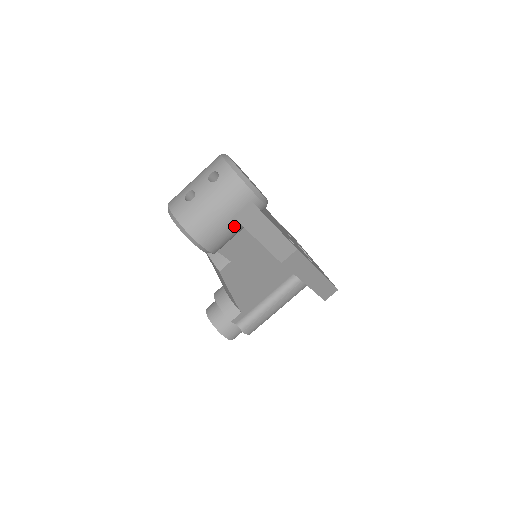
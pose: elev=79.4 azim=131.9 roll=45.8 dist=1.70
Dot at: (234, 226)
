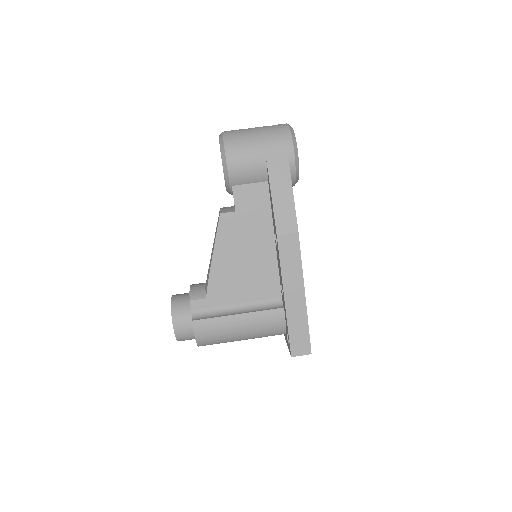
Dot at: (261, 161)
